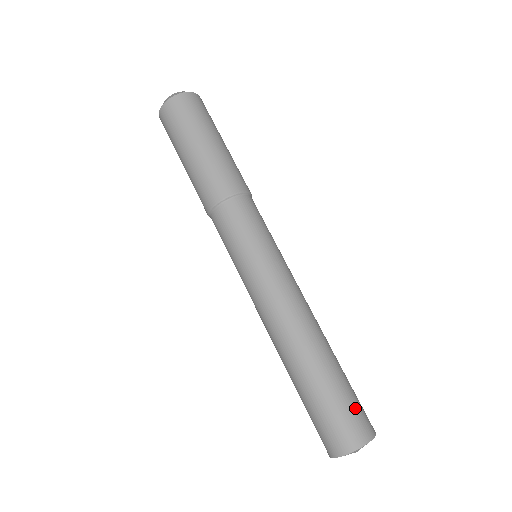
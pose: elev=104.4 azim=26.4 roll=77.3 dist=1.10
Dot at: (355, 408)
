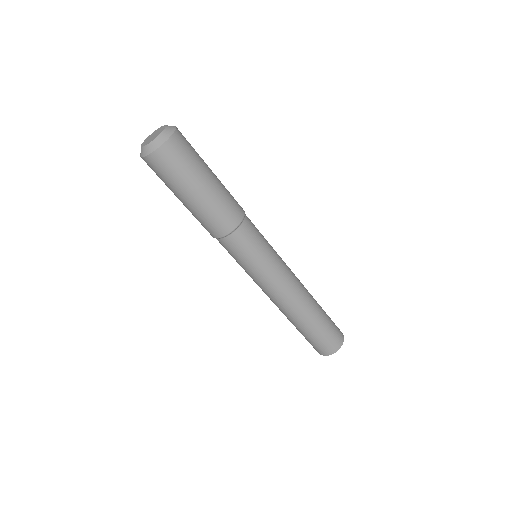
Dot at: (334, 324)
